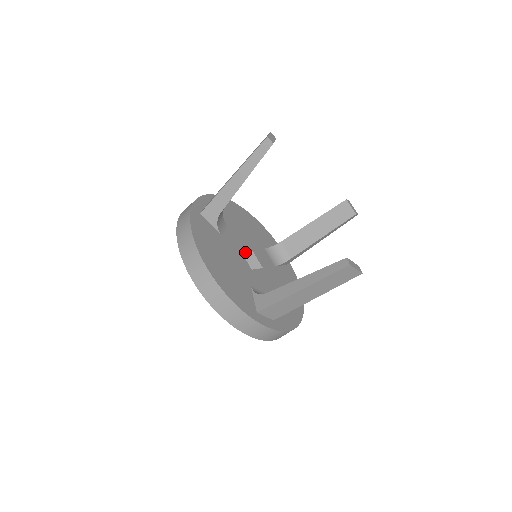
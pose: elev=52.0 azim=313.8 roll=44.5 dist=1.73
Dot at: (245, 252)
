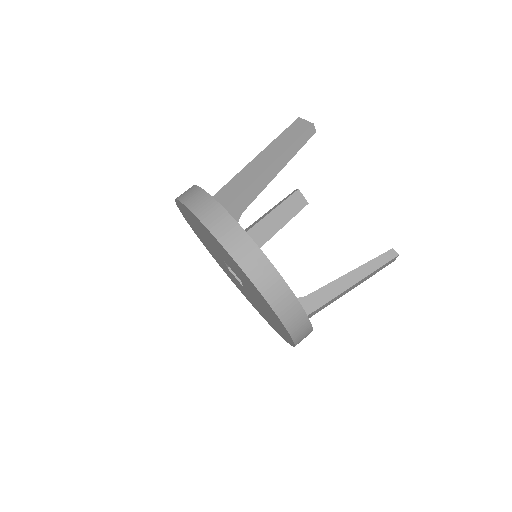
Dot at: occluded
